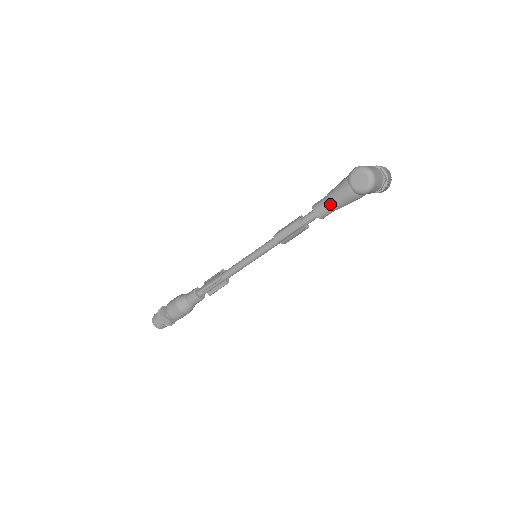
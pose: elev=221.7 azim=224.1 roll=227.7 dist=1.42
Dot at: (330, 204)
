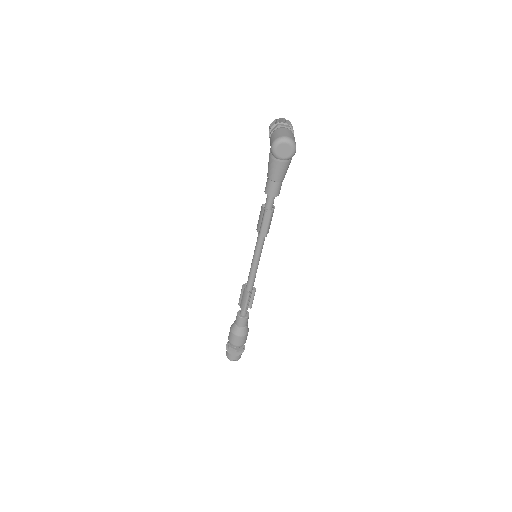
Dot at: (278, 182)
